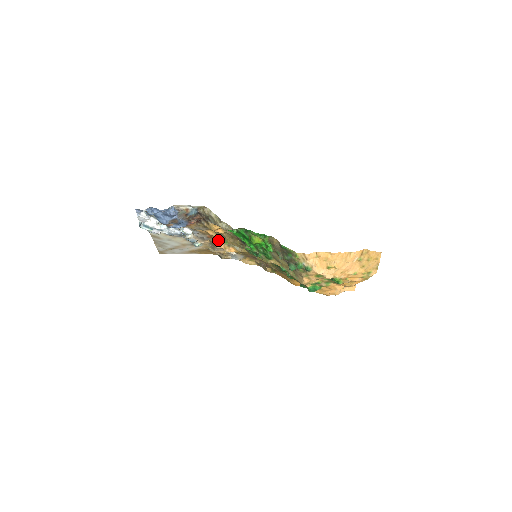
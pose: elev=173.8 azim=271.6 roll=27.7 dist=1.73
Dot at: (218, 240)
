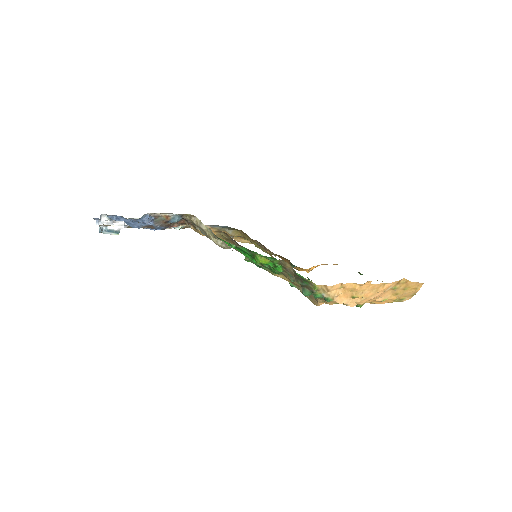
Dot at: occluded
